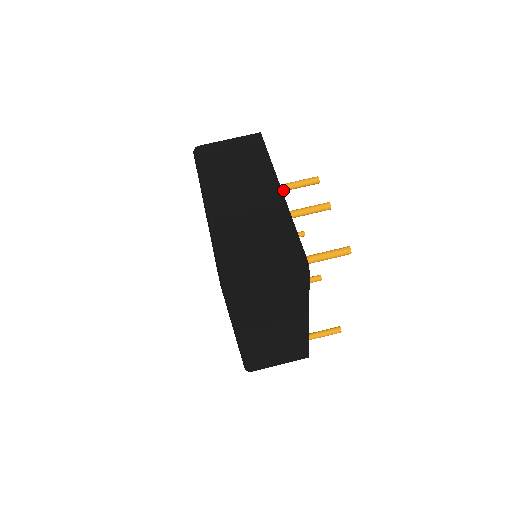
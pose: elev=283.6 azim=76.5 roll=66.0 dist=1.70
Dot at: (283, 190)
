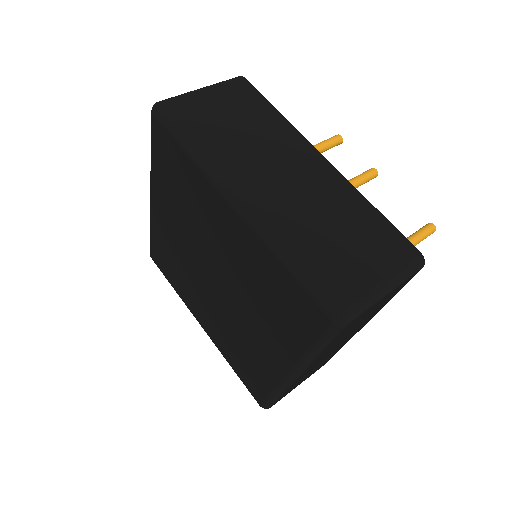
Dot at: occluded
